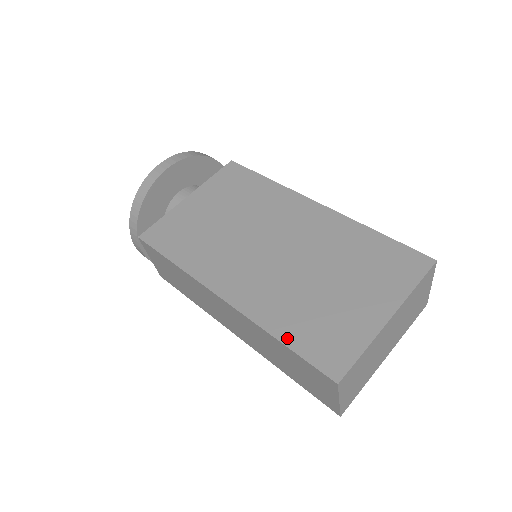
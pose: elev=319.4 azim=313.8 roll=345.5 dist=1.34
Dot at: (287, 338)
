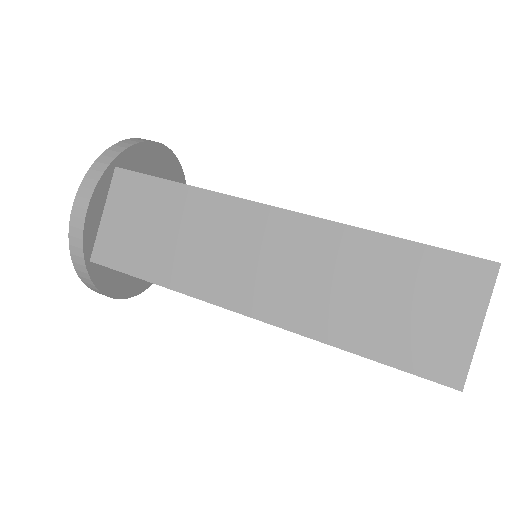
Dot at: (396, 237)
